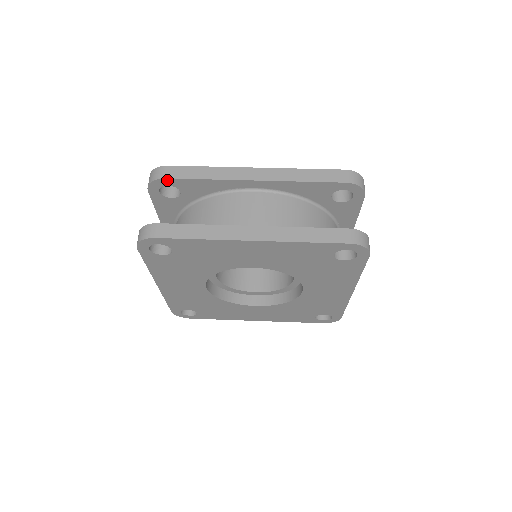
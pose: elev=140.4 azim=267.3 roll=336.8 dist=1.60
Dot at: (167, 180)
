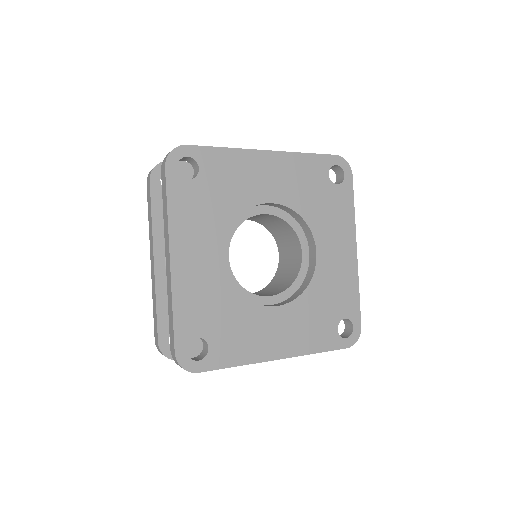
Dot at: occluded
